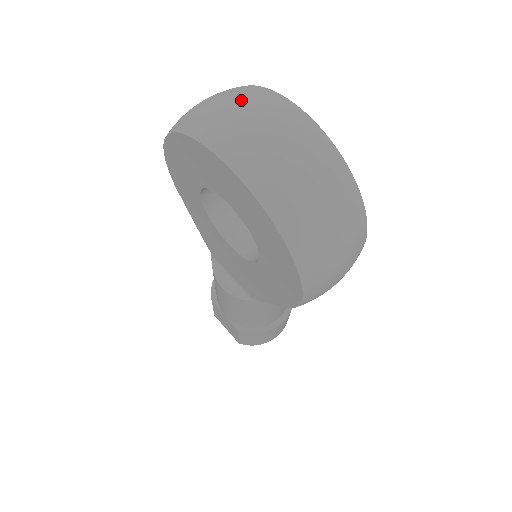
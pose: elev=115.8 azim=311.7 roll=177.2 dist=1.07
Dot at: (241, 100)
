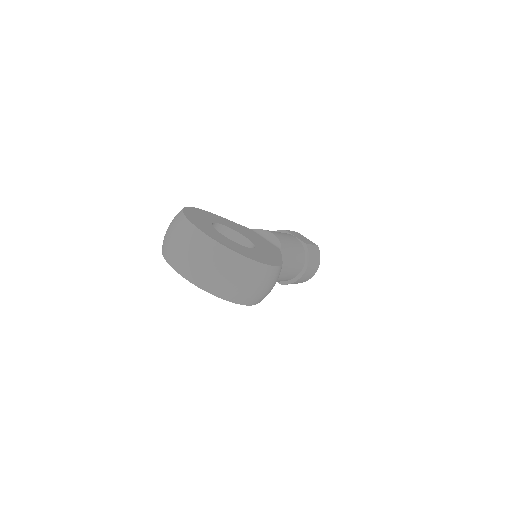
Dot at: (176, 235)
